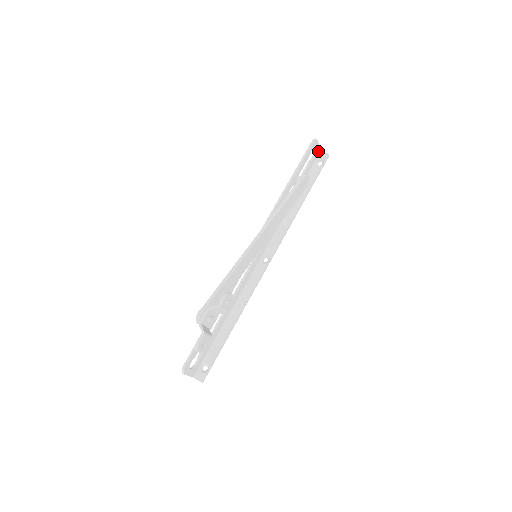
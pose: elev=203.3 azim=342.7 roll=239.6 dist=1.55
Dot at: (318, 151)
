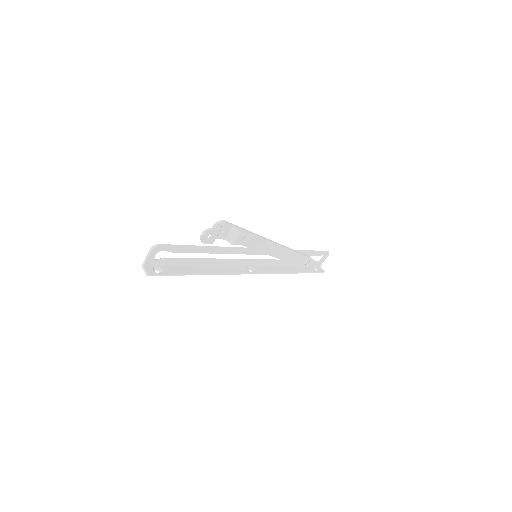
Dot at: (321, 263)
